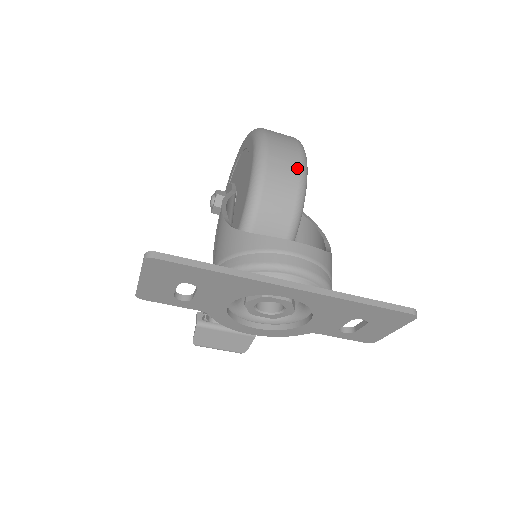
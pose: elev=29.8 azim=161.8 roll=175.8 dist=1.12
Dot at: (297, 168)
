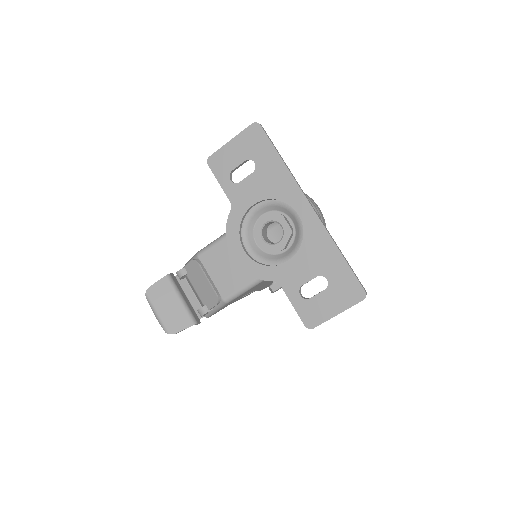
Dot at: occluded
